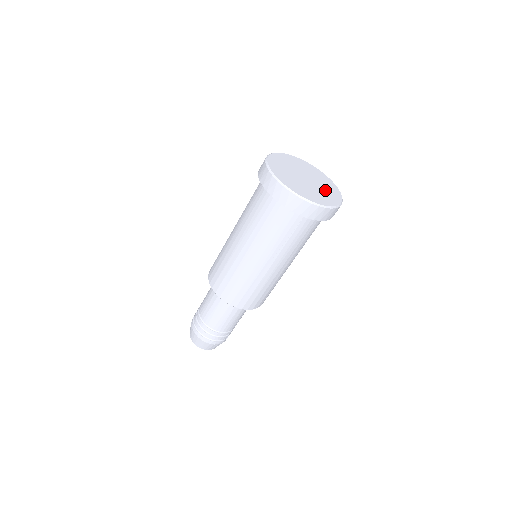
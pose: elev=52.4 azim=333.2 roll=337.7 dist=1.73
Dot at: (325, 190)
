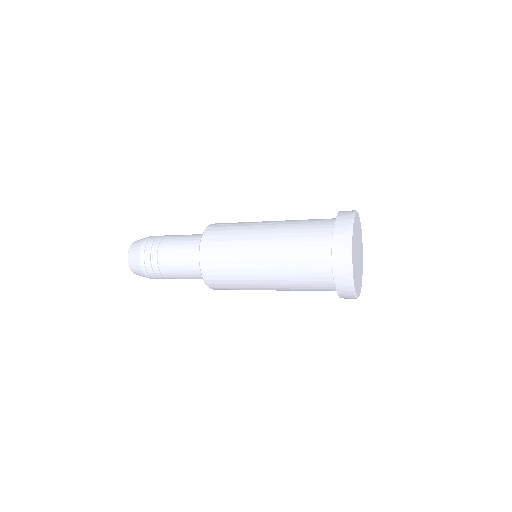
Dot at: occluded
